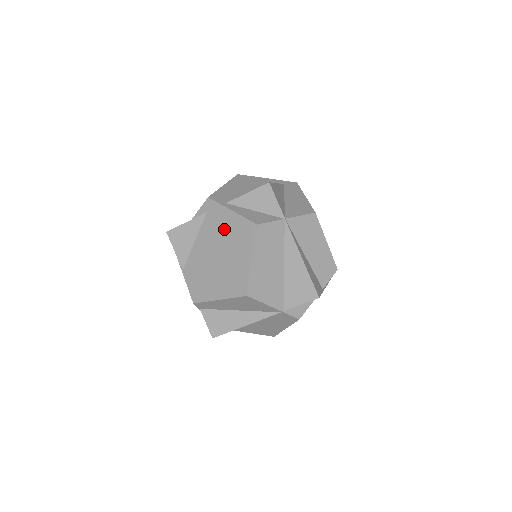
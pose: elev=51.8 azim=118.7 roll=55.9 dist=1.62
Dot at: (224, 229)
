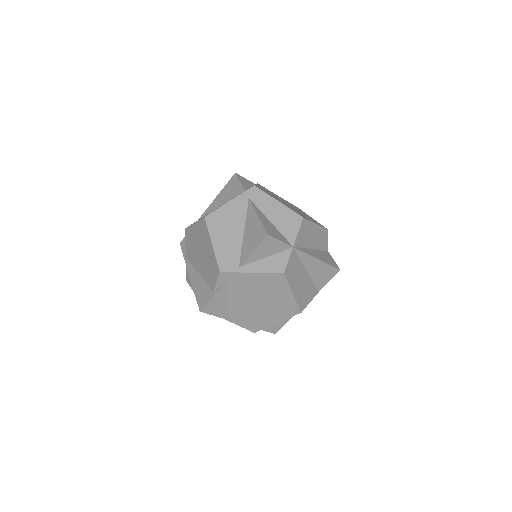
Dot at: (253, 286)
